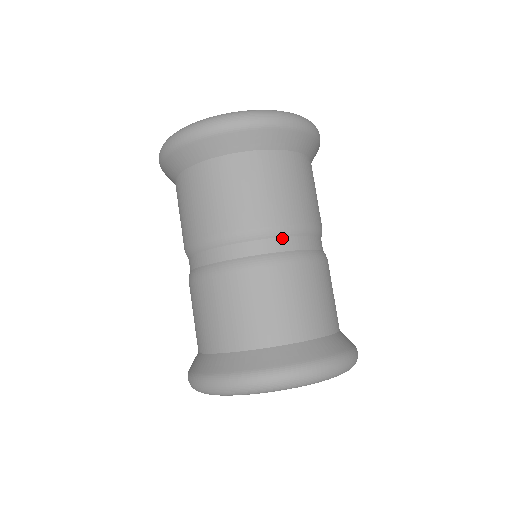
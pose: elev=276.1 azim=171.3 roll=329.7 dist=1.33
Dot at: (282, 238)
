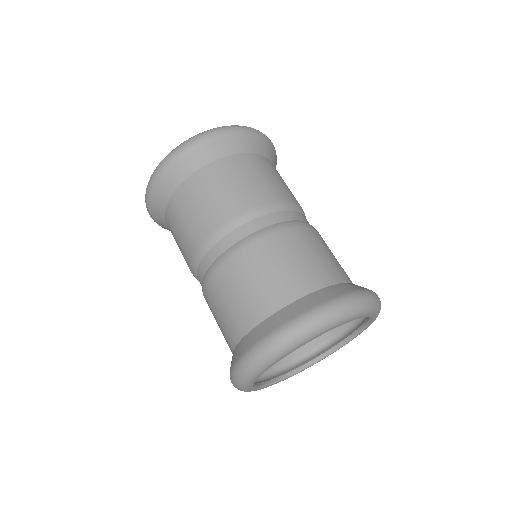
Dot at: (220, 241)
